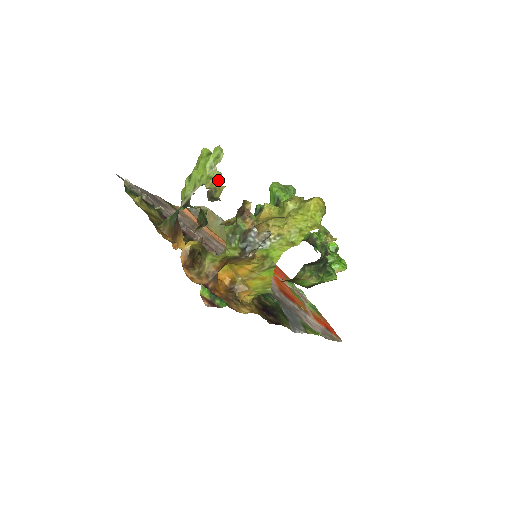
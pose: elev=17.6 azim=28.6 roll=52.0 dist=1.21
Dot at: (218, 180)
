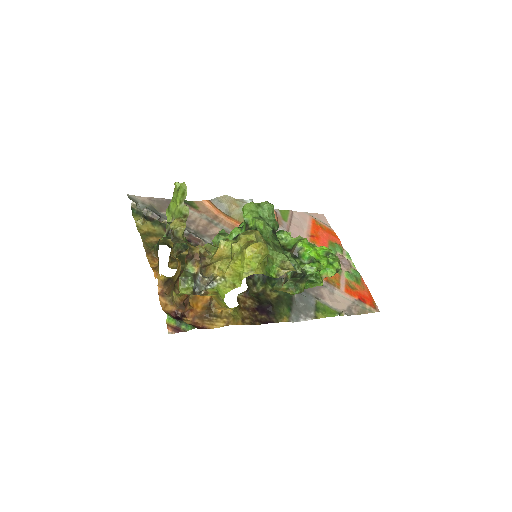
Dot at: (185, 215)
